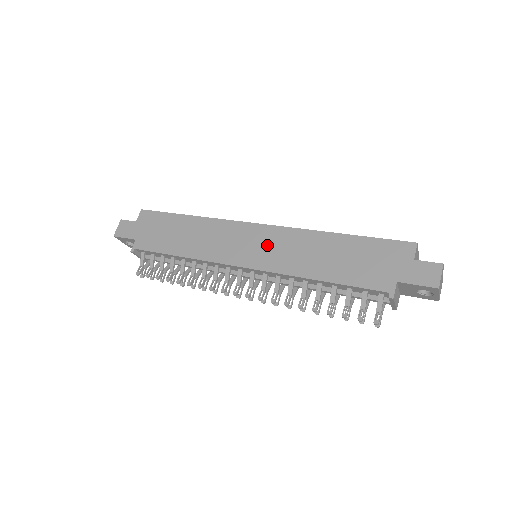
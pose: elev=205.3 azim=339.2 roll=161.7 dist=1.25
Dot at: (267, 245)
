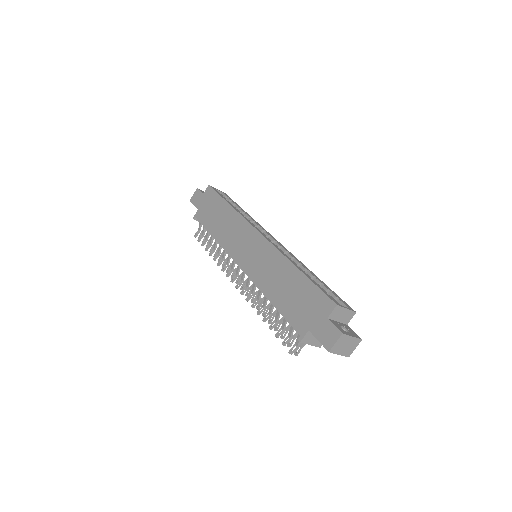
Dot at: (256, 254)
